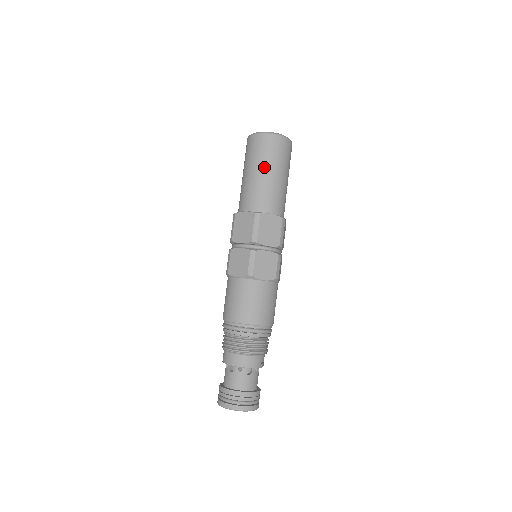
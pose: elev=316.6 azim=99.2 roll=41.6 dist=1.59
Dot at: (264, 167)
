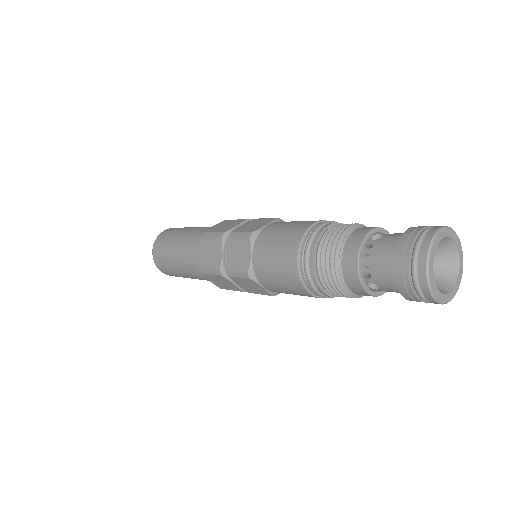
Dot at: occluded
